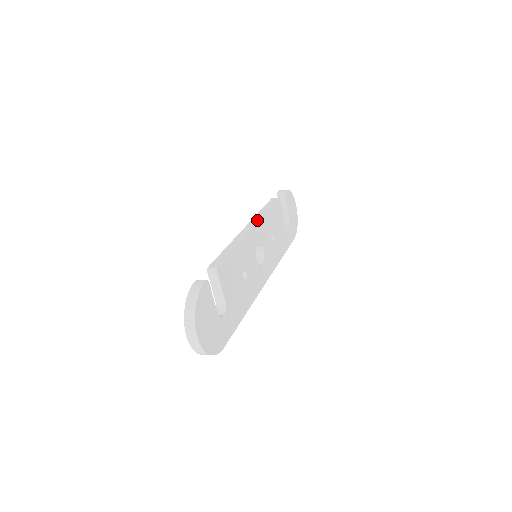
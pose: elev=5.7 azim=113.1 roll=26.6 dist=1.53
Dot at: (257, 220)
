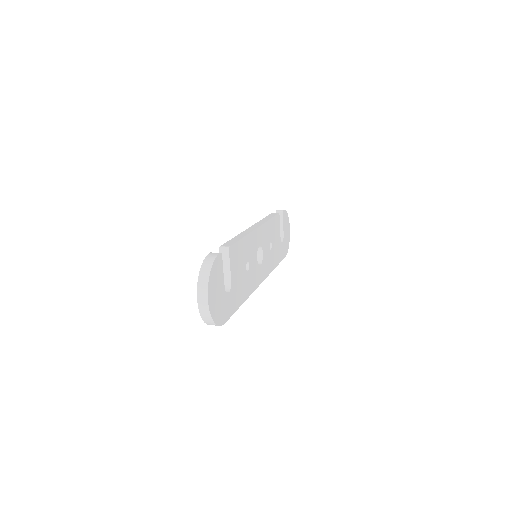
Dot at: (261, 224)
